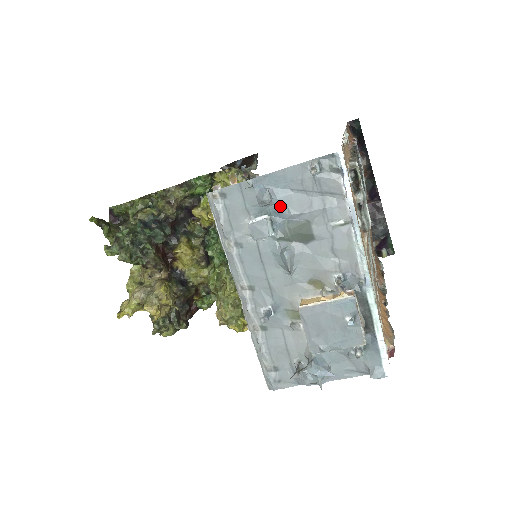
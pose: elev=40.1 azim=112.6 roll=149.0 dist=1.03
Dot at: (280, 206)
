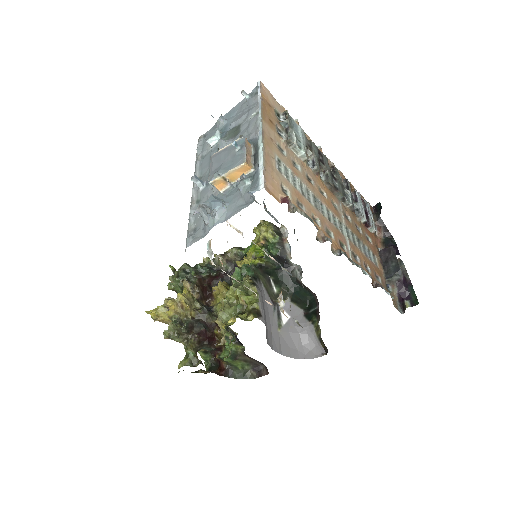
Dot at: (228, 124)
